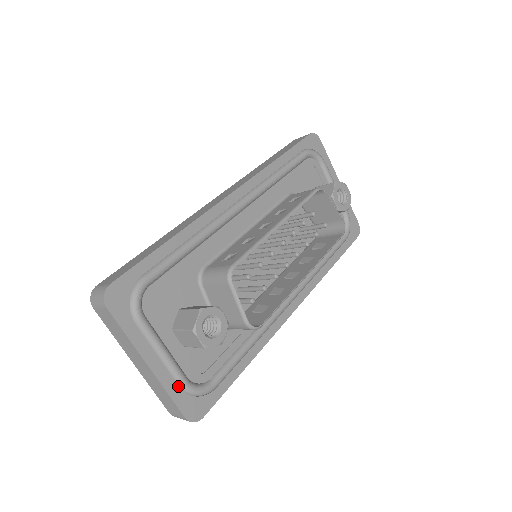
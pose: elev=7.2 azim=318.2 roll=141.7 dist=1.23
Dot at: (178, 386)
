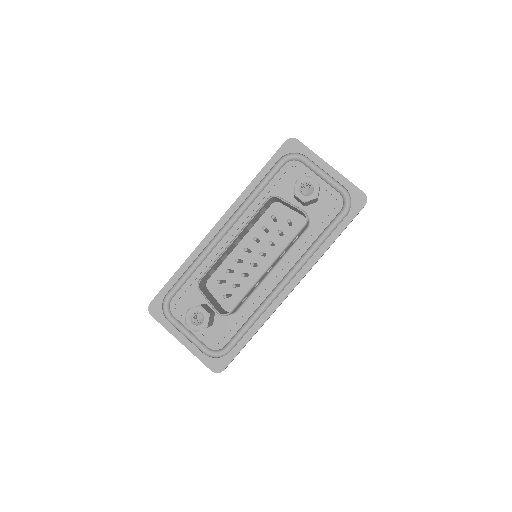
Dot at: (202, 352)
